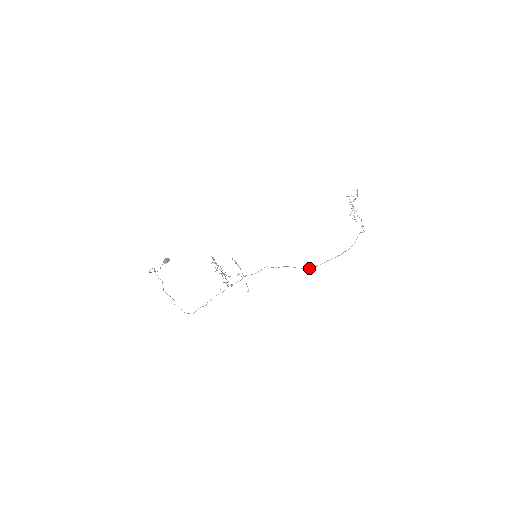
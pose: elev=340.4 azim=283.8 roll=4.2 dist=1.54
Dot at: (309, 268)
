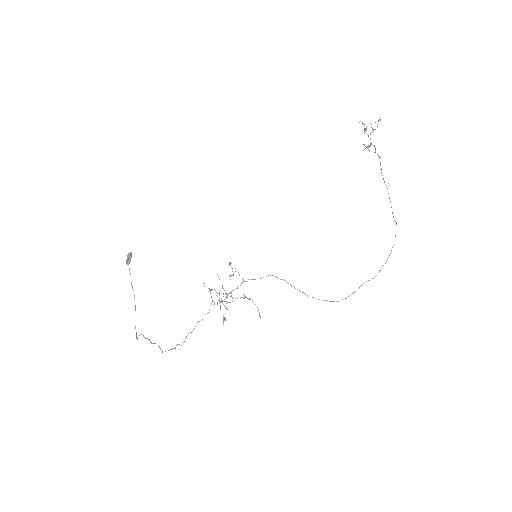
Dot at: (338, 301)
